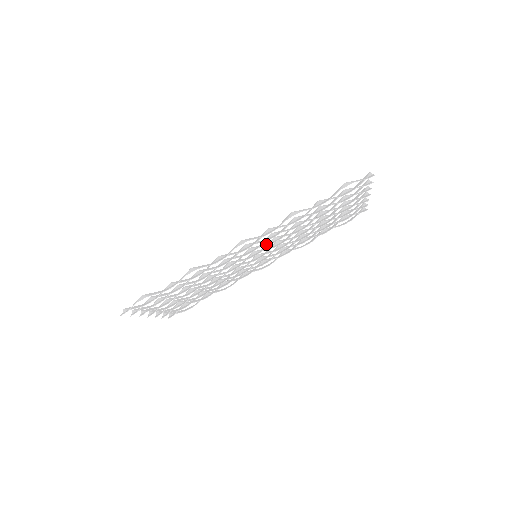
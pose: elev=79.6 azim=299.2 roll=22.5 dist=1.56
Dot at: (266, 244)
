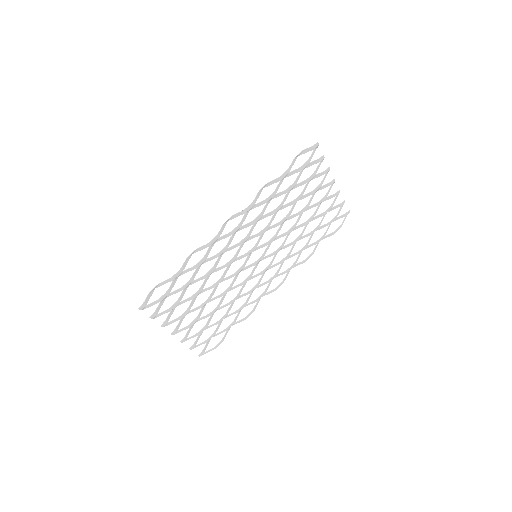
Dot at: (258, 235)
